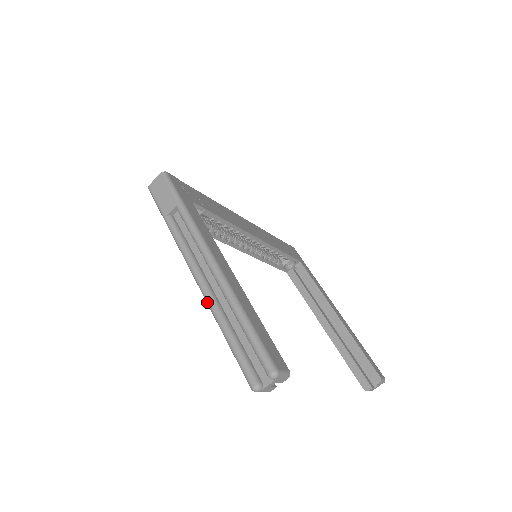
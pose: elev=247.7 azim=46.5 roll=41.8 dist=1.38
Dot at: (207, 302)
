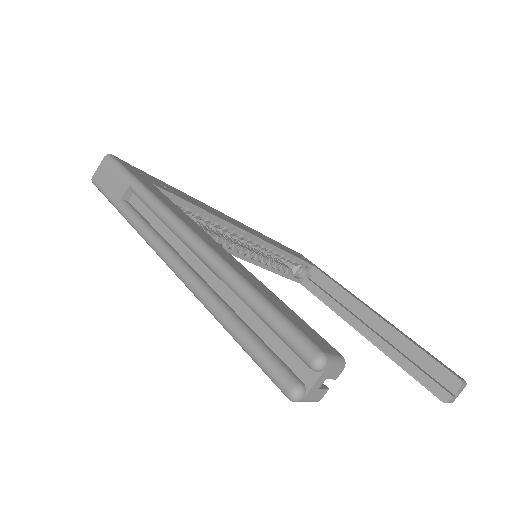
Dot at: (191, 290)
